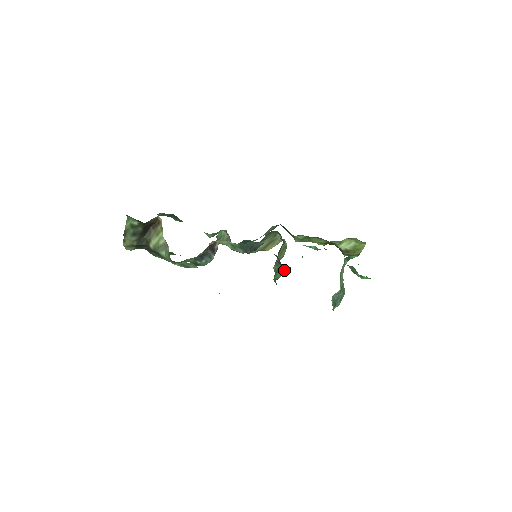
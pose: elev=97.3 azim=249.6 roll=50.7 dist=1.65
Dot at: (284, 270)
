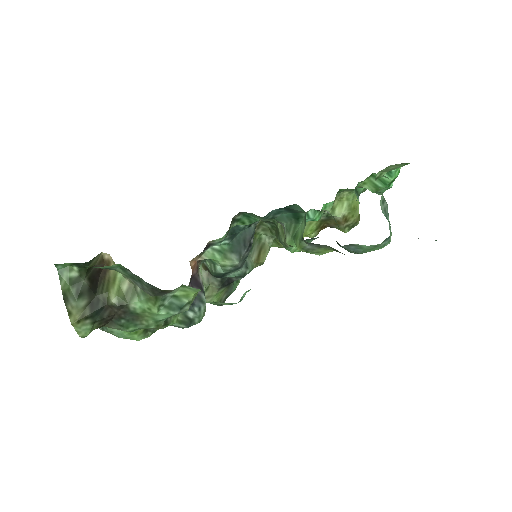
Dot at: (303, 217)
